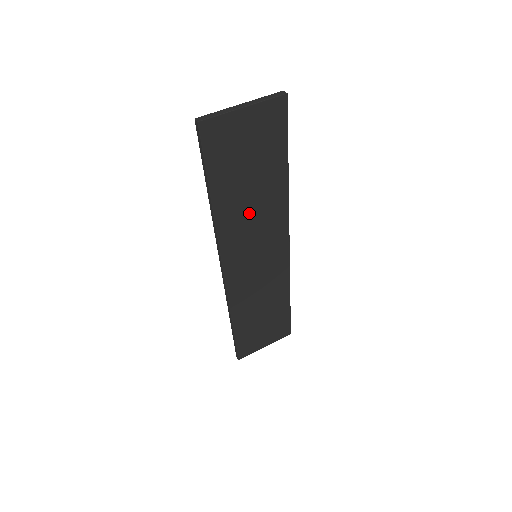
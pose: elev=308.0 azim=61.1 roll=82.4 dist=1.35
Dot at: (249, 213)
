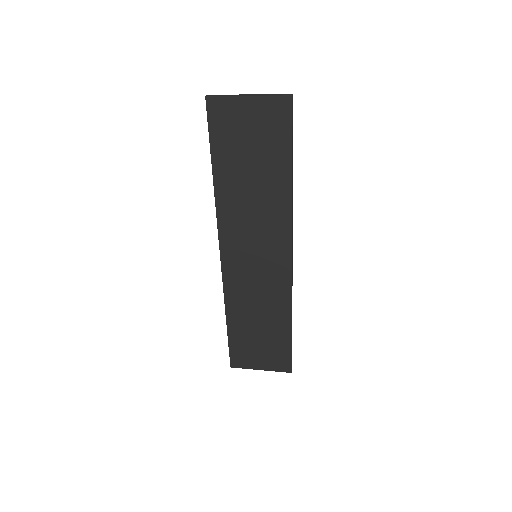
Dot at: (249, 204)
